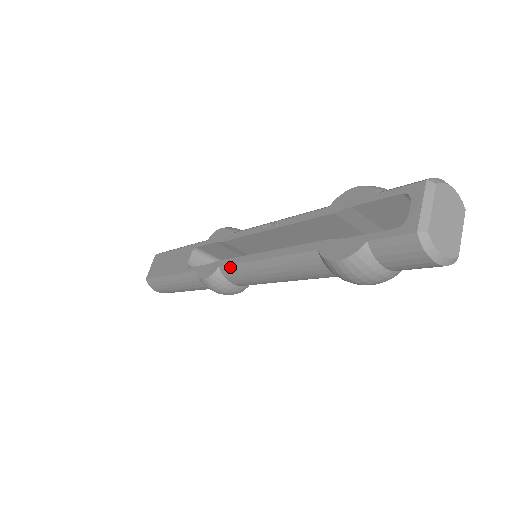
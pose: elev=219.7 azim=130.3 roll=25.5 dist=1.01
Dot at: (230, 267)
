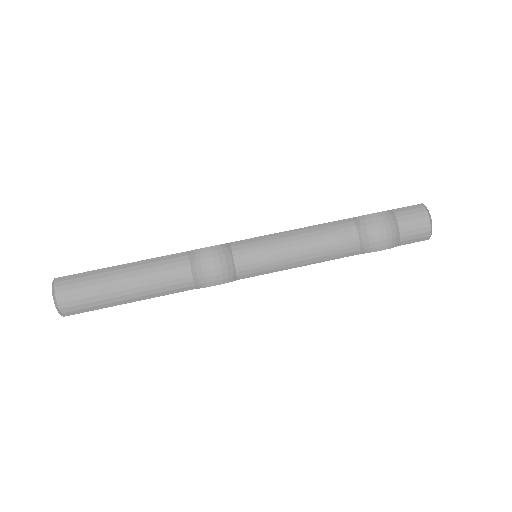
Dot at: (247, 240)
